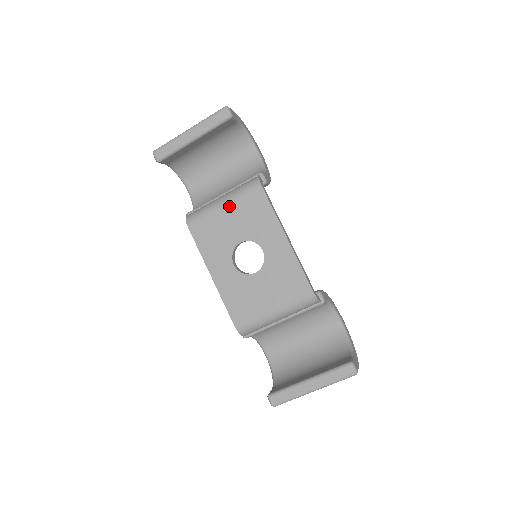
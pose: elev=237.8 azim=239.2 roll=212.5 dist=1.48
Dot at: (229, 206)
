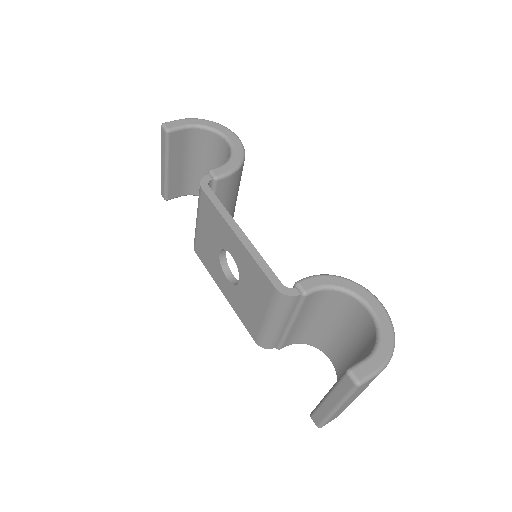
Dot at: (199, 220)
